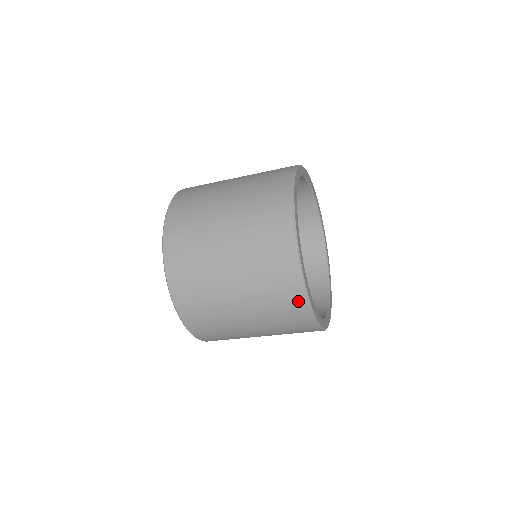
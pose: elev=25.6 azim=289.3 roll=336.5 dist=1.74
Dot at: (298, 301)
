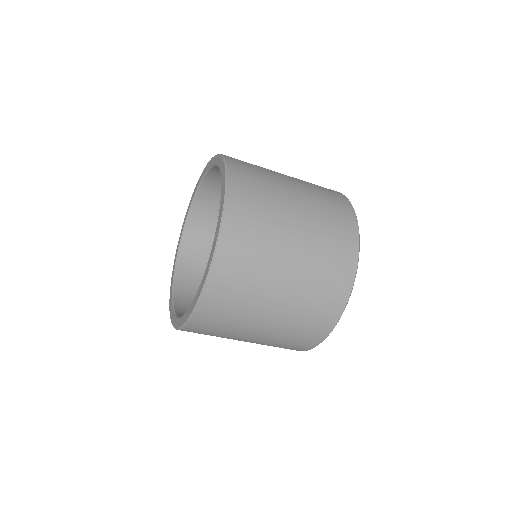
Dot at: (351, 235)
